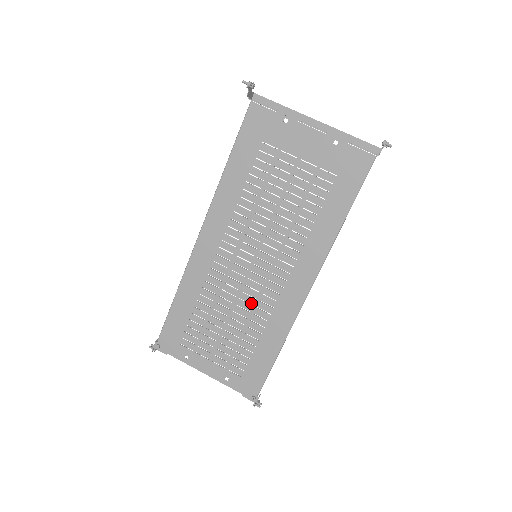
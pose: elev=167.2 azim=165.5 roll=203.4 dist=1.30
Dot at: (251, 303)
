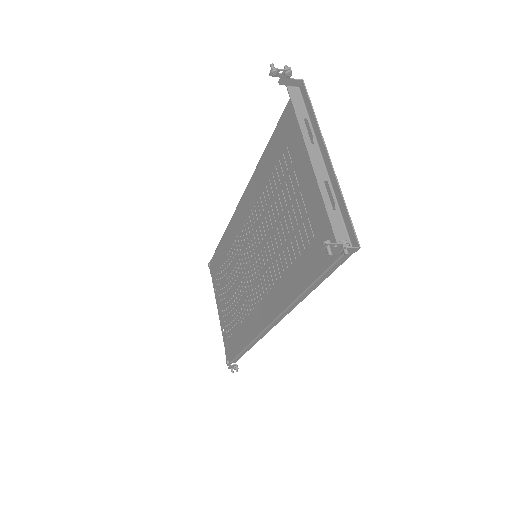
Dot at: (244, 292)
